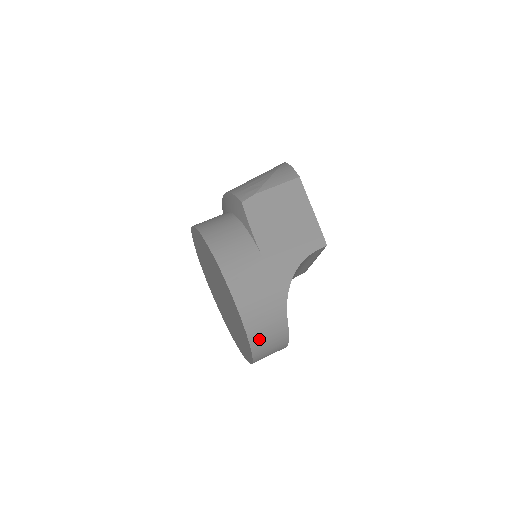
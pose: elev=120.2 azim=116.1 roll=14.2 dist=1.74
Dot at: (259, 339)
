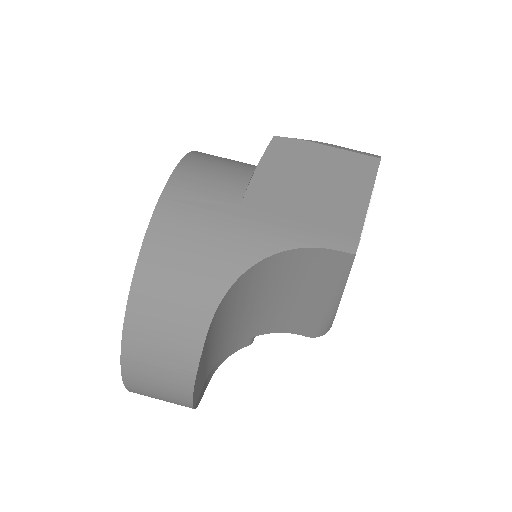
Dot at: (144, 324)
